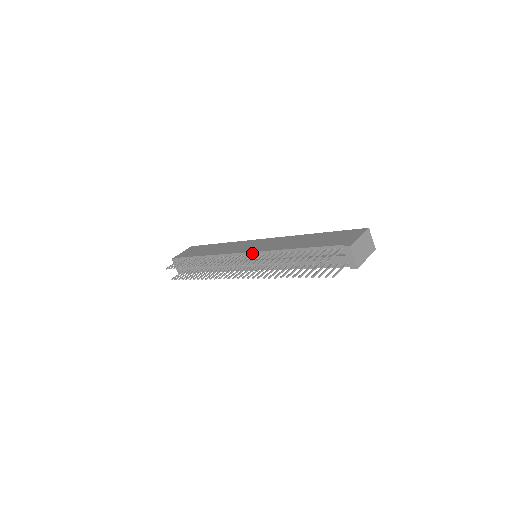
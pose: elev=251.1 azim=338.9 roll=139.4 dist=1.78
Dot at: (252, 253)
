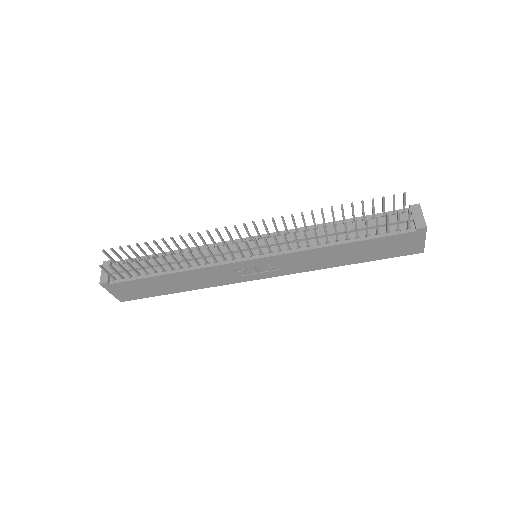
Dot at: occluded
